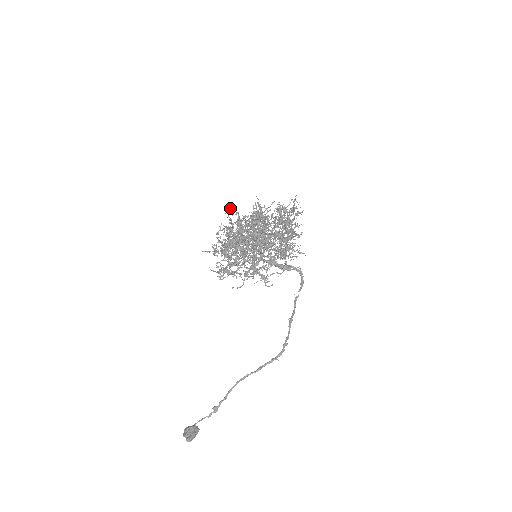
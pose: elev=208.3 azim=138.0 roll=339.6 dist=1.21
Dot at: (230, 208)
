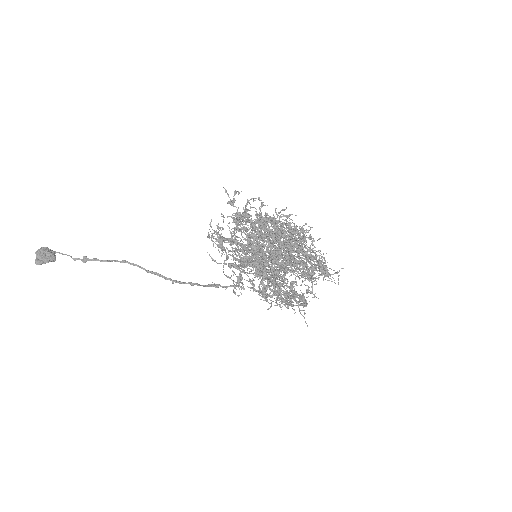
Dot at: occluded
